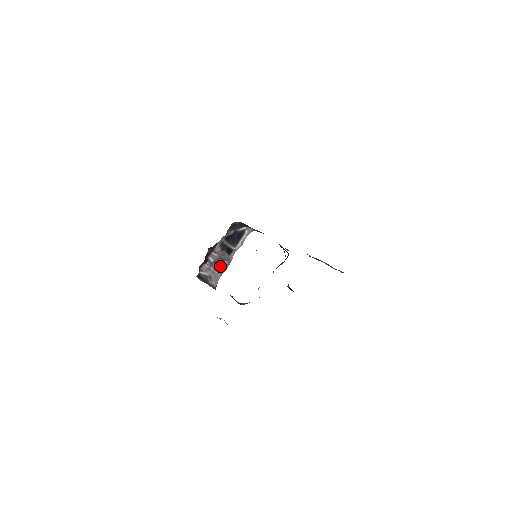
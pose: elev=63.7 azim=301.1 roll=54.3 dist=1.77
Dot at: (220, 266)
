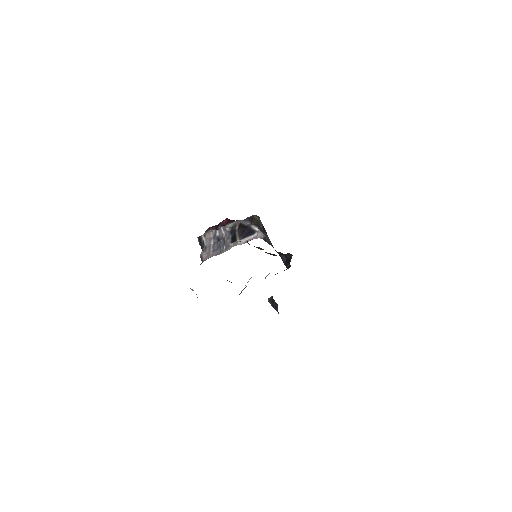
Dot at: (218, 246)
